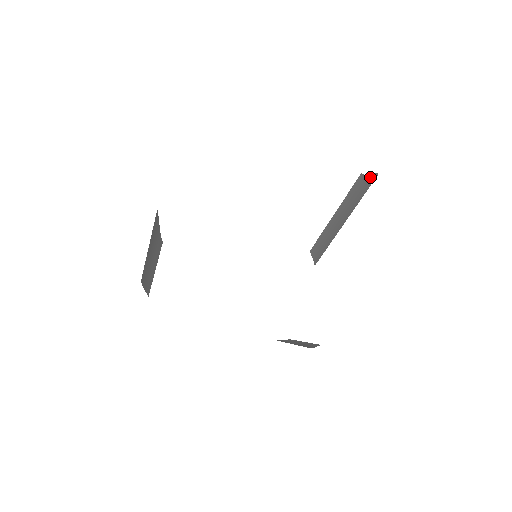
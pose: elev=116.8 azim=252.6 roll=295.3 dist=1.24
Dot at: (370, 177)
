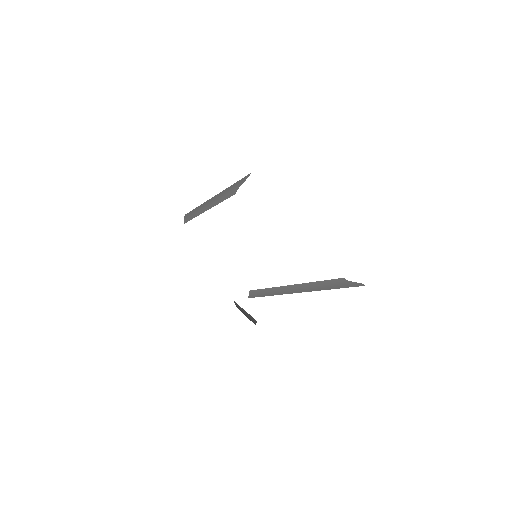
Dot at: (353, 283)
